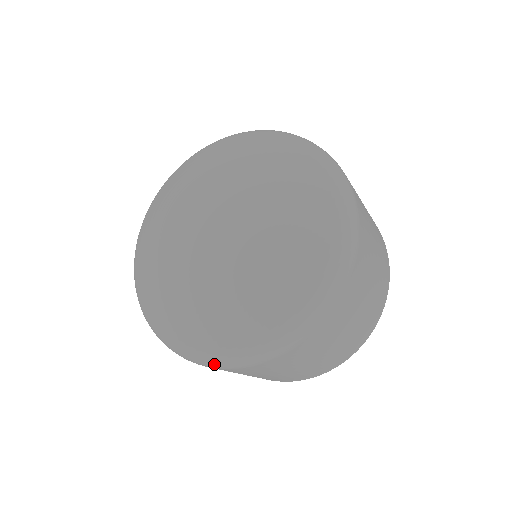
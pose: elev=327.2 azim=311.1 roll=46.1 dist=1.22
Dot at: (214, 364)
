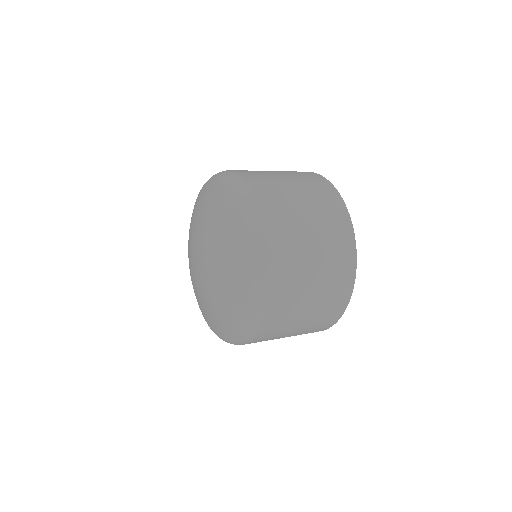
Dot at: occluded
